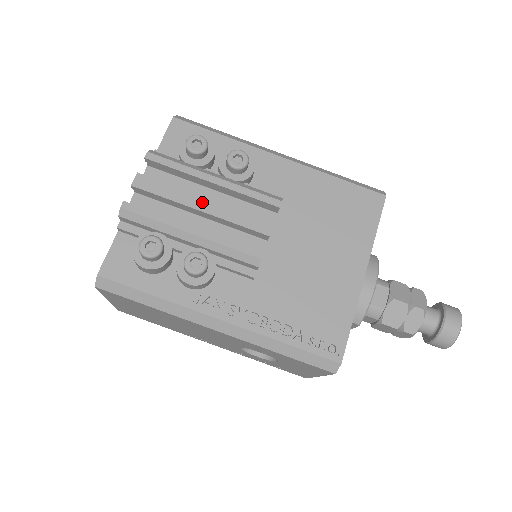
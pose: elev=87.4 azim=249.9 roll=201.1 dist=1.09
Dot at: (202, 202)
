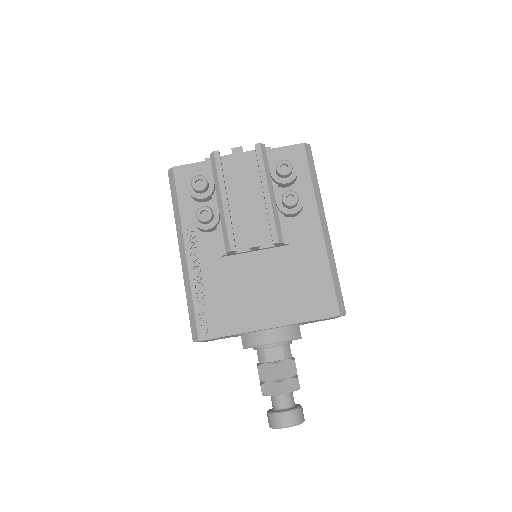
Dot at: (247, 194)
